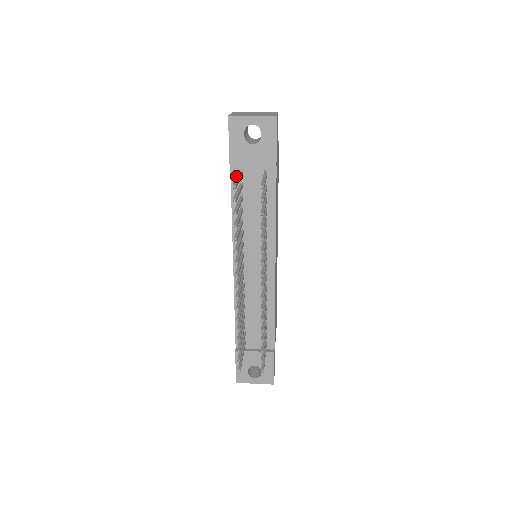
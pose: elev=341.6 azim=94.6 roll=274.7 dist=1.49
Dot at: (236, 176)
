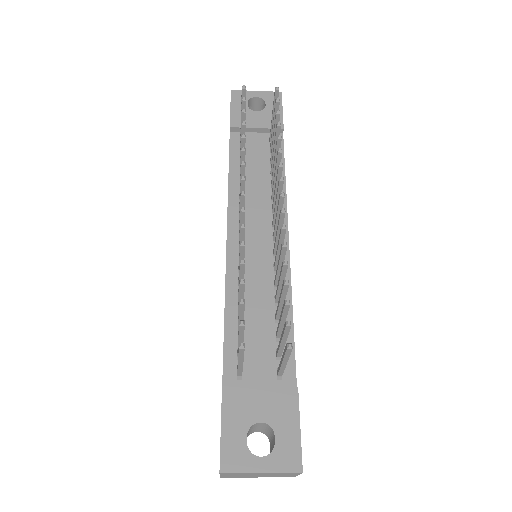
Dot at: (236, 142)
